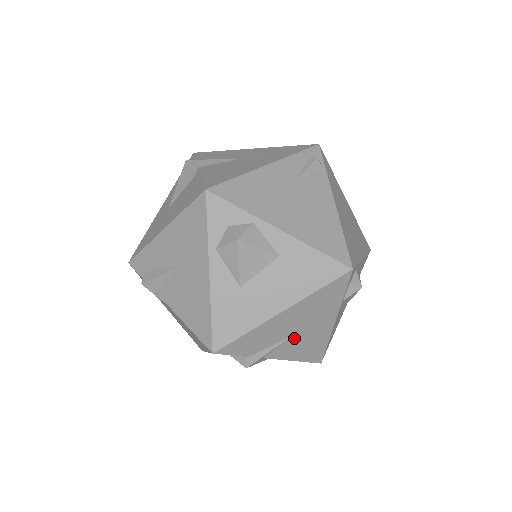
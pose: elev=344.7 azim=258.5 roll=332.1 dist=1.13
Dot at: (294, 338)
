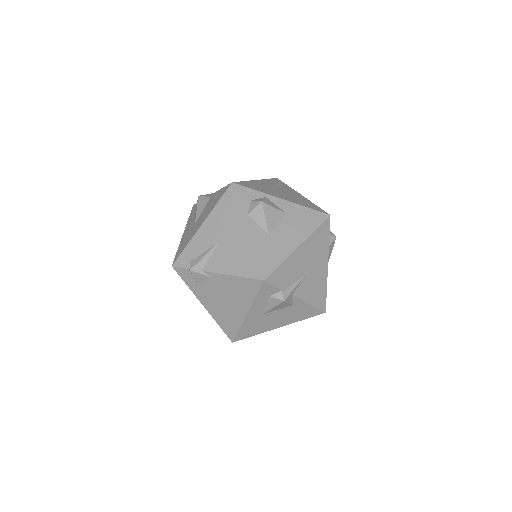
Dot at: (307, 277)
